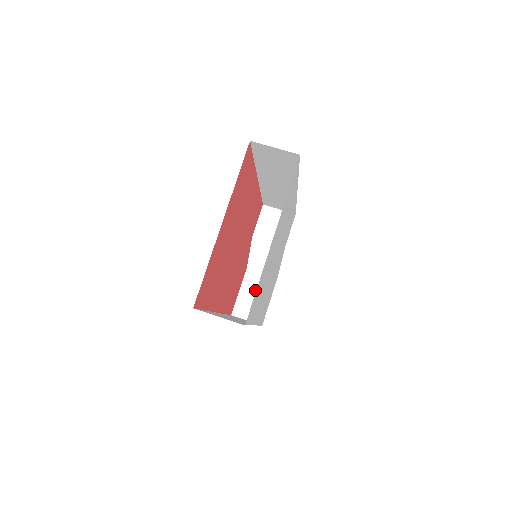
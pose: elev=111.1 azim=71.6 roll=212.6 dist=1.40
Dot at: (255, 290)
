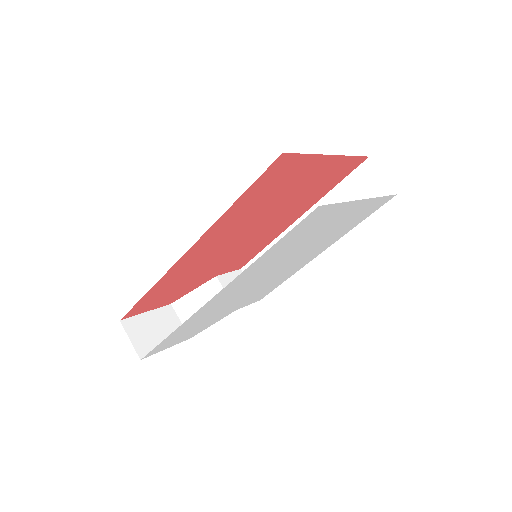
Dot at: (162, 326)
